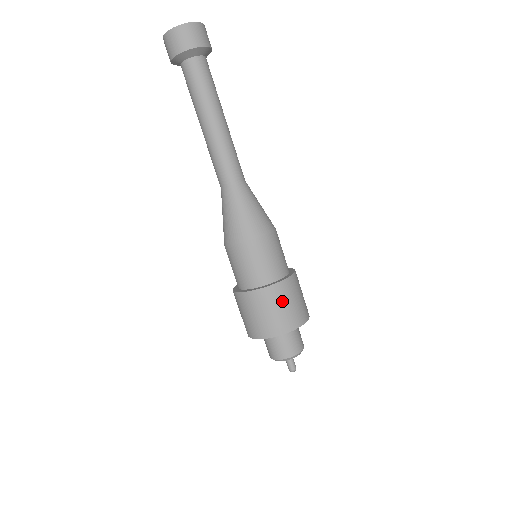
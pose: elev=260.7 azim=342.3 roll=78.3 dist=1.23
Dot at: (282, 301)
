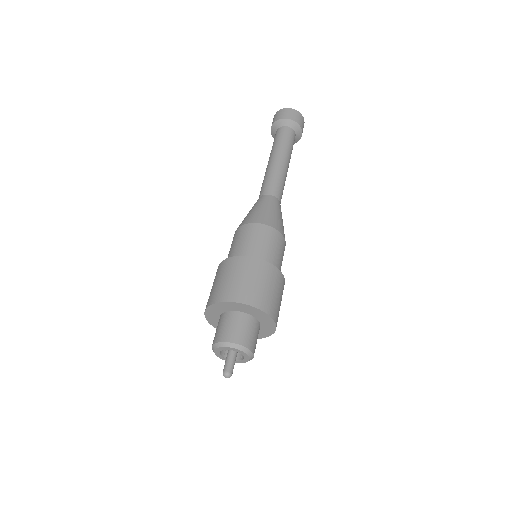
Dot at: (239, 272)
